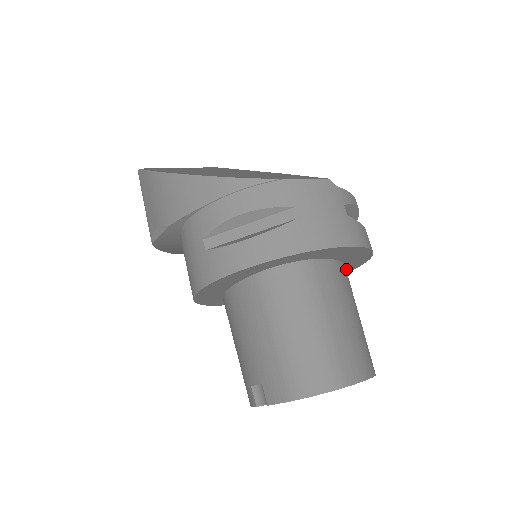
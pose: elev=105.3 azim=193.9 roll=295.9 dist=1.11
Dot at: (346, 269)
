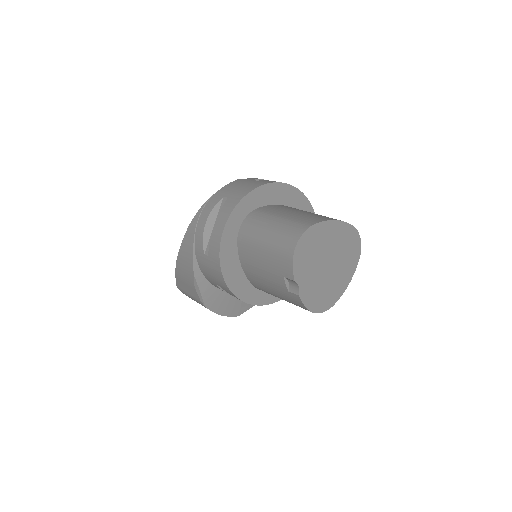
Dot at: occluded
